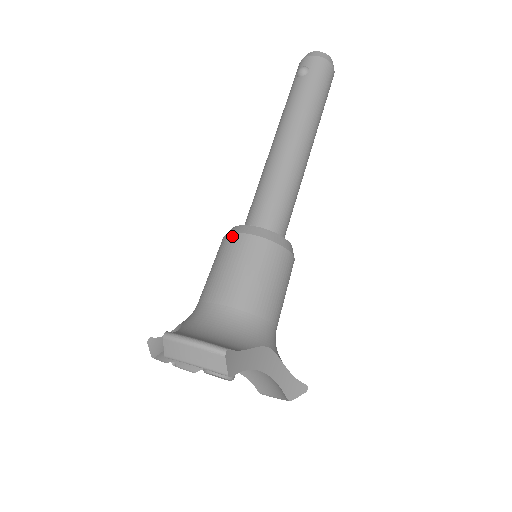
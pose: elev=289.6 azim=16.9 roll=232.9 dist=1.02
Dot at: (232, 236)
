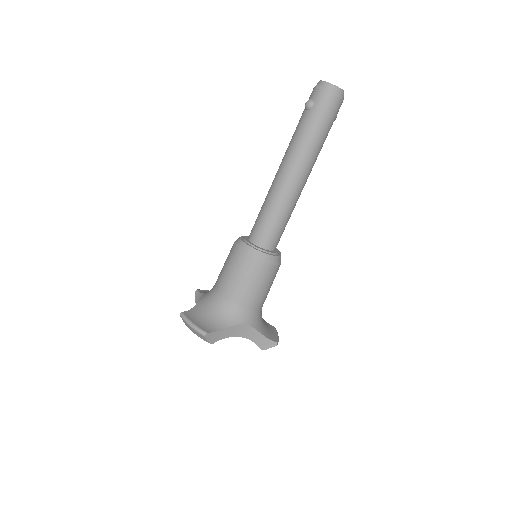
Dot at: (234, 248)
